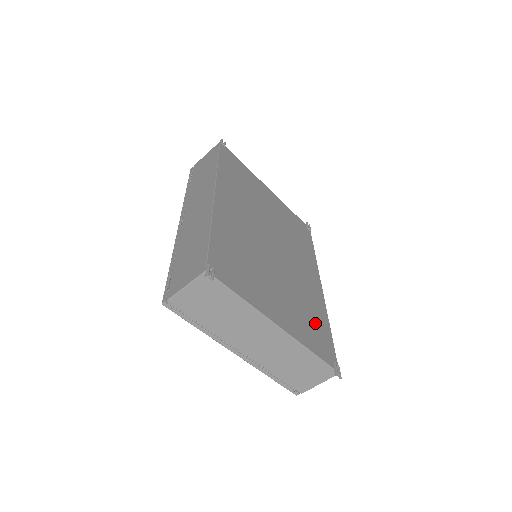
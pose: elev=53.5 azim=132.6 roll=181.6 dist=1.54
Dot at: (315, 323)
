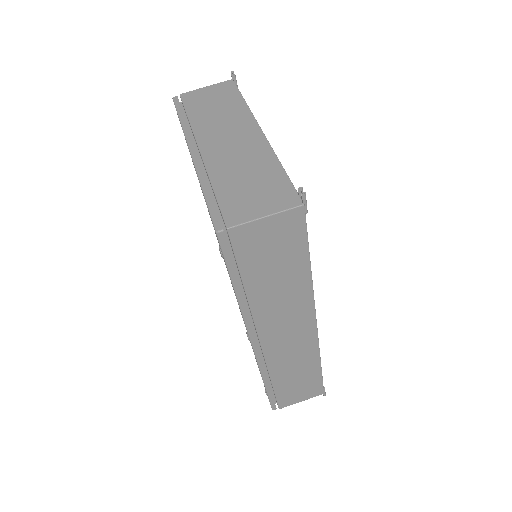
Dot at: occluded
